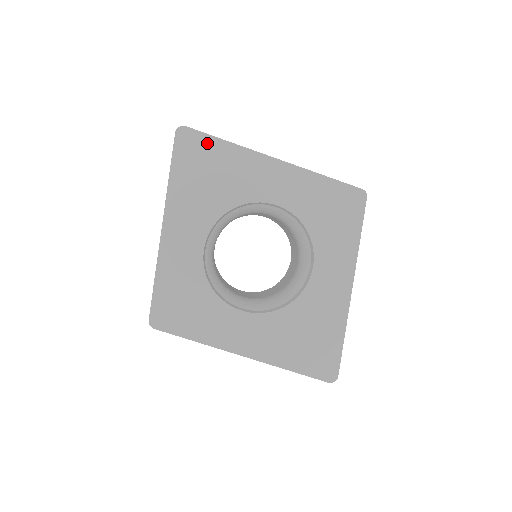
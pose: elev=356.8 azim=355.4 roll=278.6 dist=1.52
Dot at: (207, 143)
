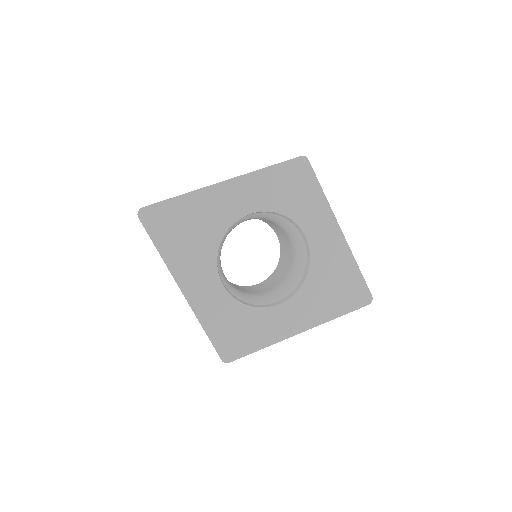
Dot at: (167, 208)
